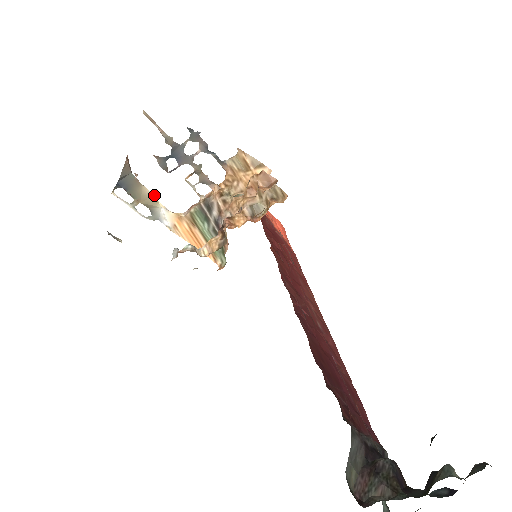
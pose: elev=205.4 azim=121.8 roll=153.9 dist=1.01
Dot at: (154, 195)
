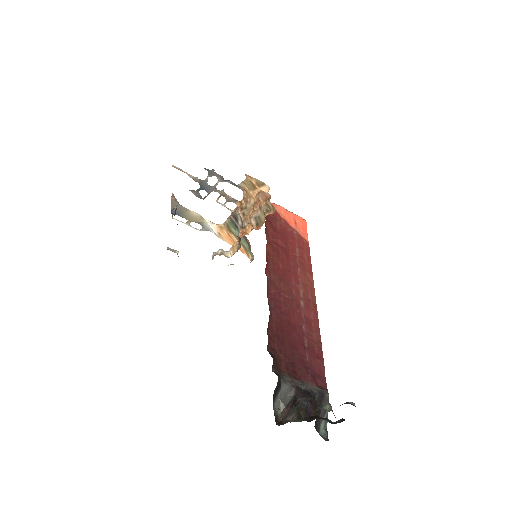
Dot at: (200, 215)
